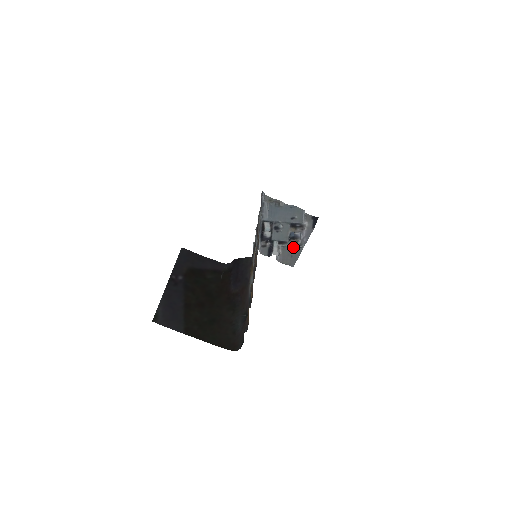
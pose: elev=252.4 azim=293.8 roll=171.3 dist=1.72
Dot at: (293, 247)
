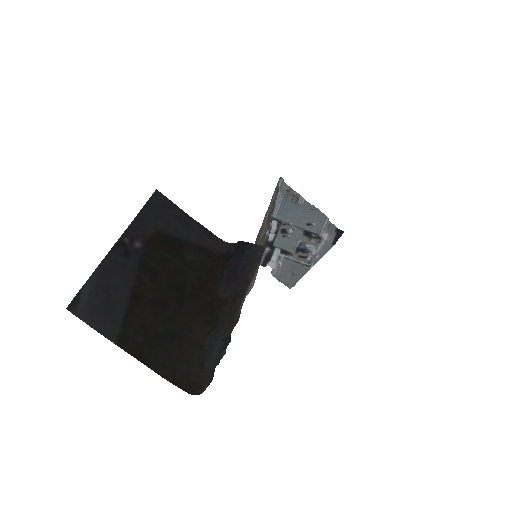
Dot at: (299, 262)
